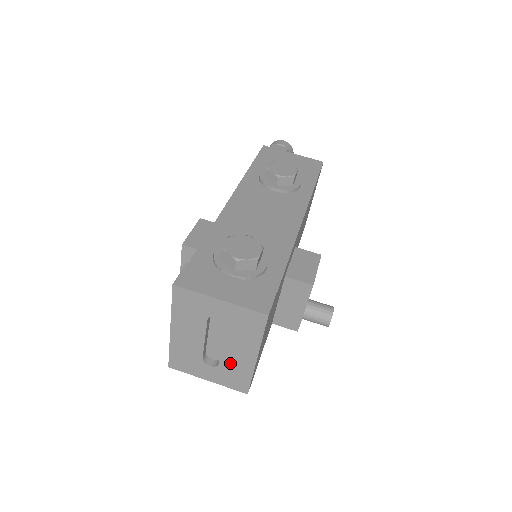
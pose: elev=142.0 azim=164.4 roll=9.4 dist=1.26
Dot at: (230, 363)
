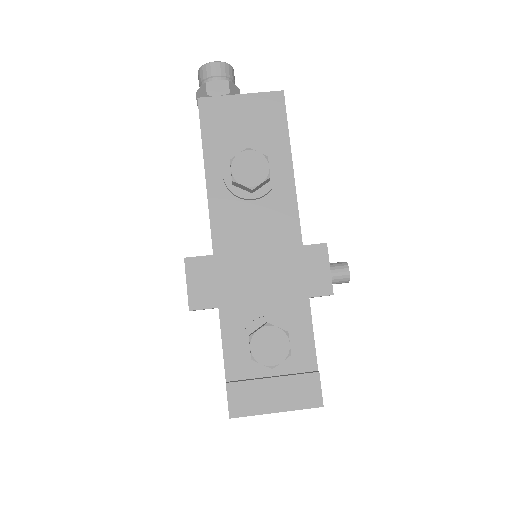
Dot at: occluded
